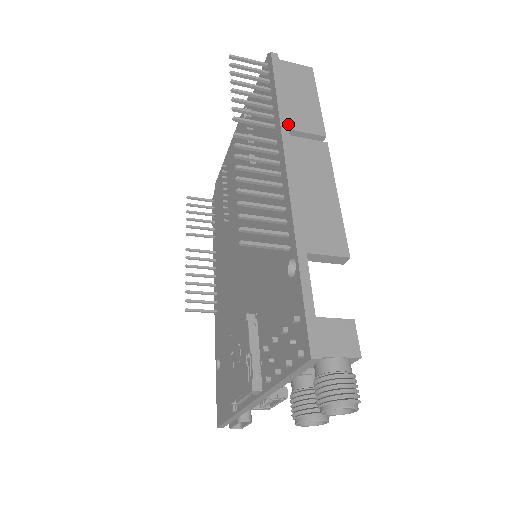
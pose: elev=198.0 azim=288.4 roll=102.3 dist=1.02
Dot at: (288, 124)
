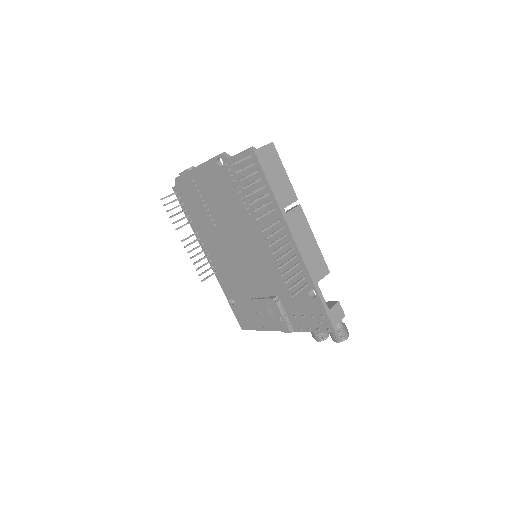
Dot at: (281, 205)
